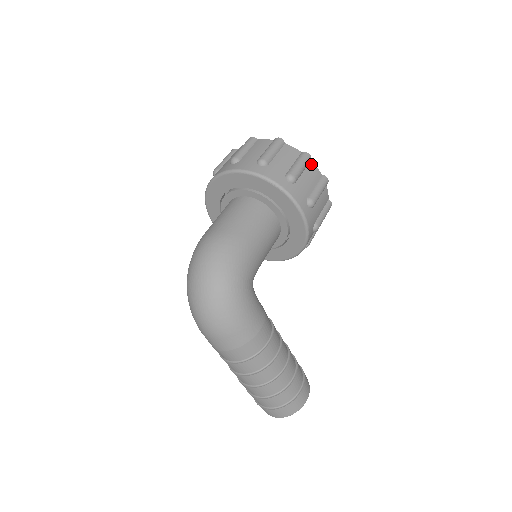
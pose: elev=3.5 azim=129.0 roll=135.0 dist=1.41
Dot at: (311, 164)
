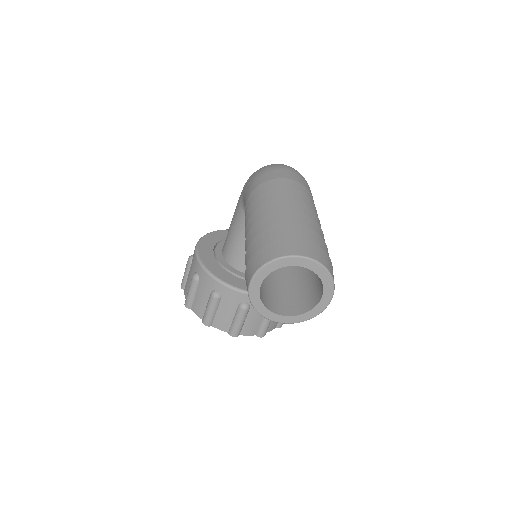
Dot at: occluded
